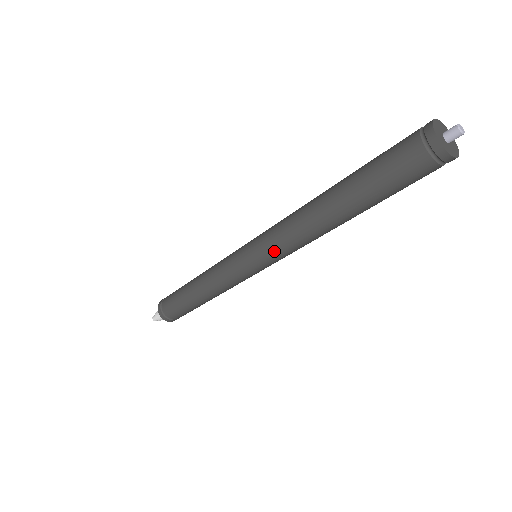
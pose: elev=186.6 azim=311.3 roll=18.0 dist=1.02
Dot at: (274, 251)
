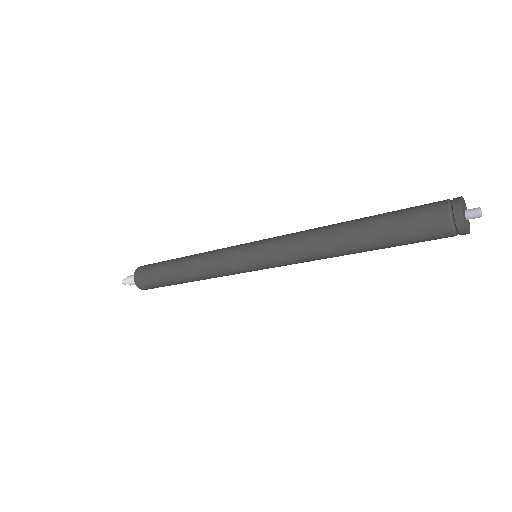
Dot at: (281, 262)
